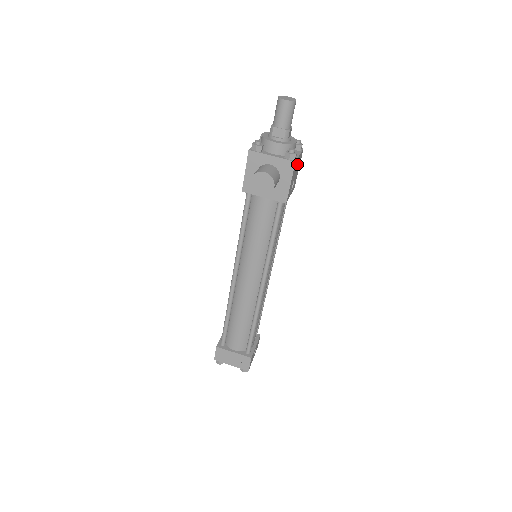
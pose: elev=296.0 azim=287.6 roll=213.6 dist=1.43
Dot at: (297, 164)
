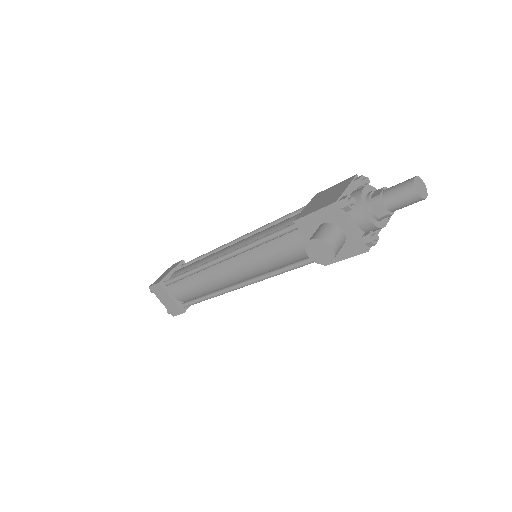
Dot at: occluded
